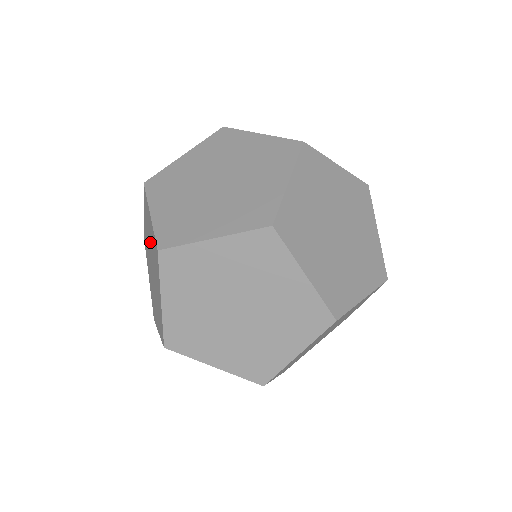
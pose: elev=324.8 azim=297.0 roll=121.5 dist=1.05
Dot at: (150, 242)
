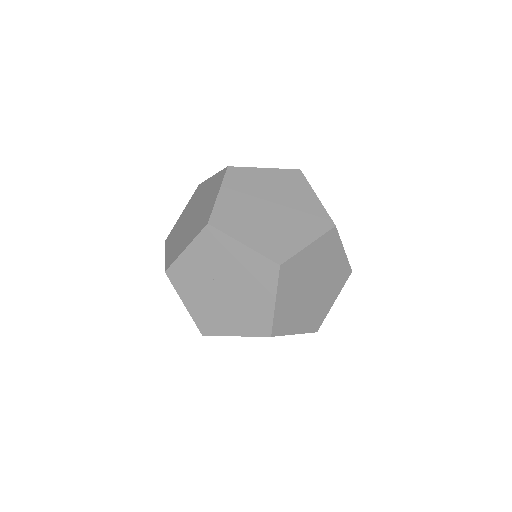
Dot at: (227, 268)
